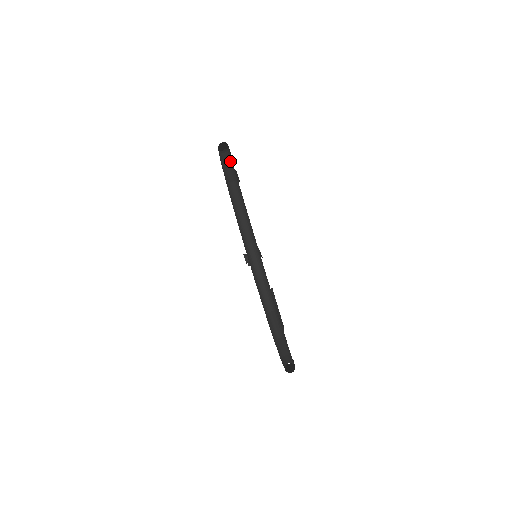
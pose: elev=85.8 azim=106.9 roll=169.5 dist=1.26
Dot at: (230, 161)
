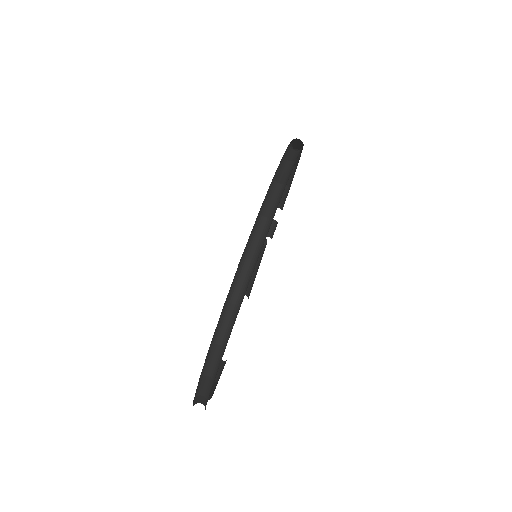
Dot at: occluded
